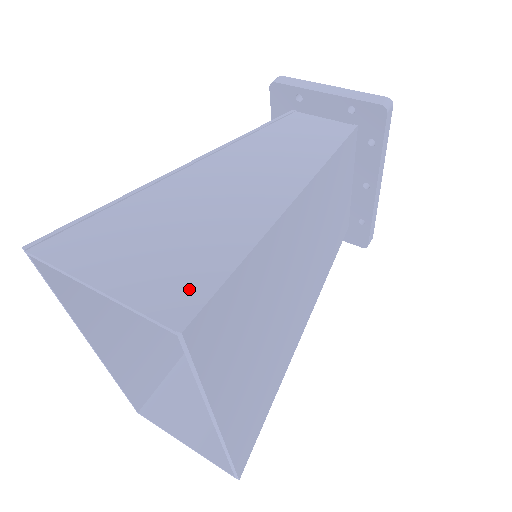
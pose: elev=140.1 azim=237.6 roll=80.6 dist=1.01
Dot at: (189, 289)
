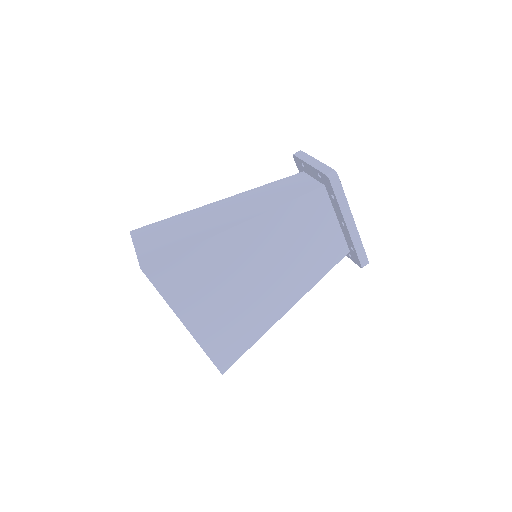
Dot at: (158, 256)
